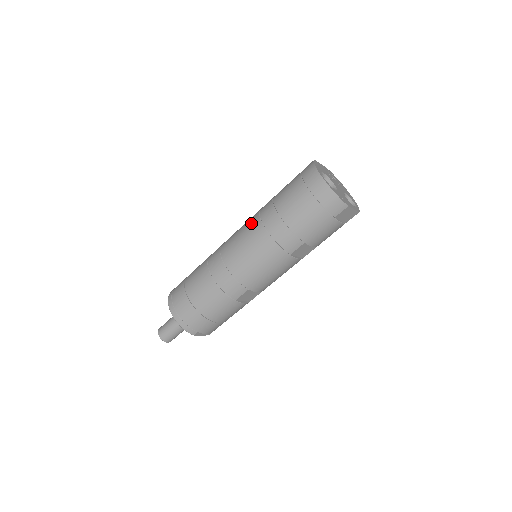
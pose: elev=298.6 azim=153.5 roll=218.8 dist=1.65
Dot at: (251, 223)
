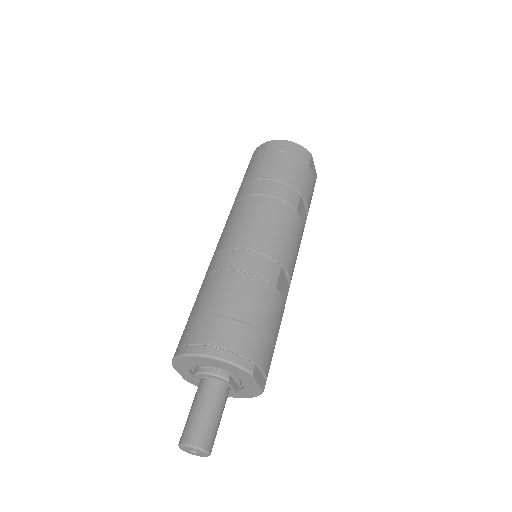
Dot at: (236, 208)
